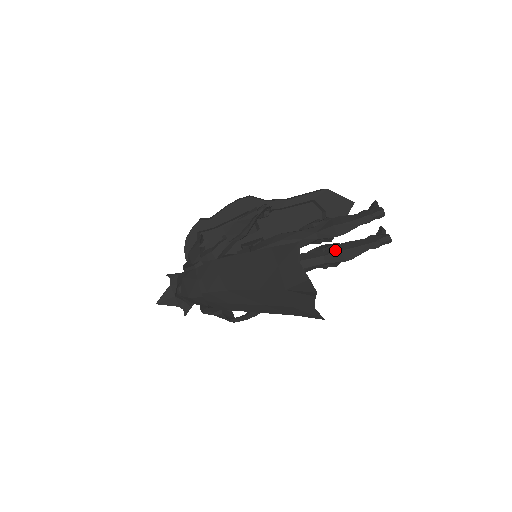
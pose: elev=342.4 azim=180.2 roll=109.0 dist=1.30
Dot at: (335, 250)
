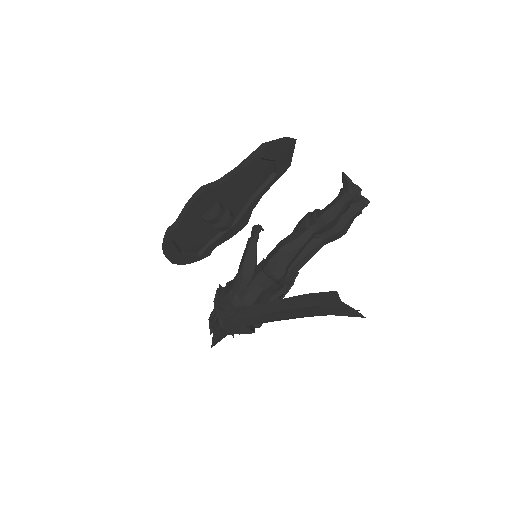
Dot at: (330, 234)
